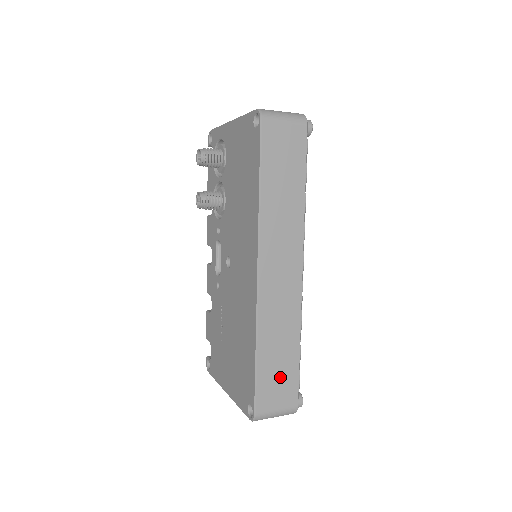
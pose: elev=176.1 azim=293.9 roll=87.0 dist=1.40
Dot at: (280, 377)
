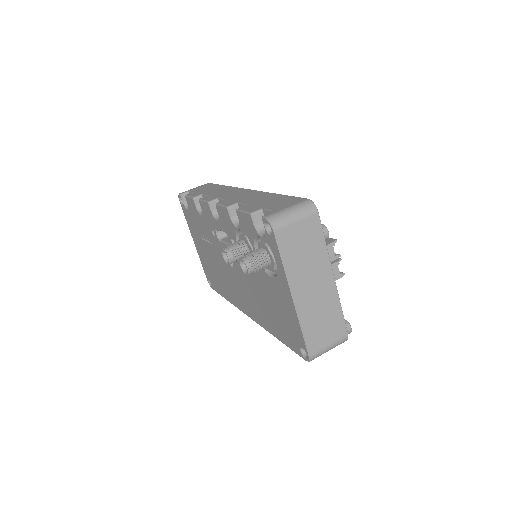
Dot at: occluded
